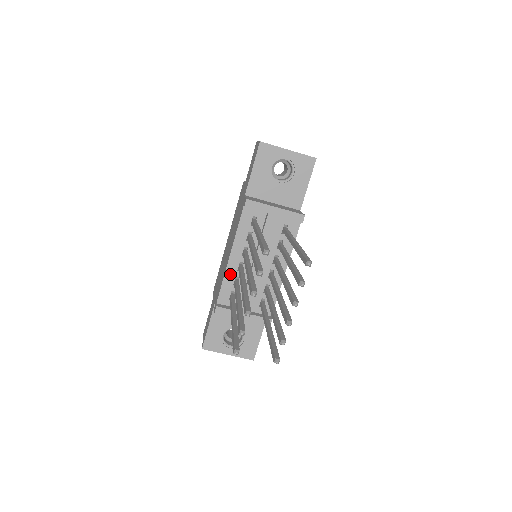
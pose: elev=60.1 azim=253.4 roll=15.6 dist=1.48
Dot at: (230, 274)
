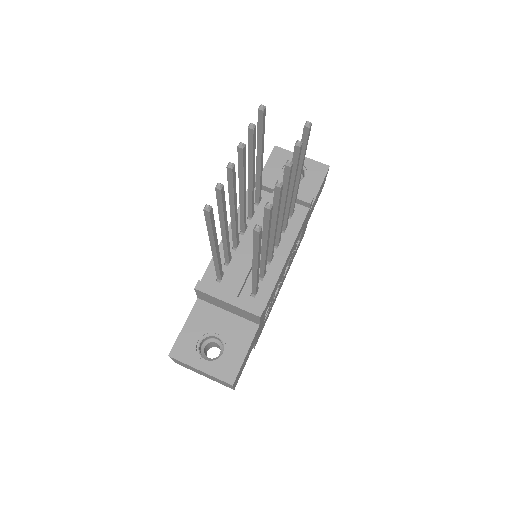
Dot at: (222, 252)
